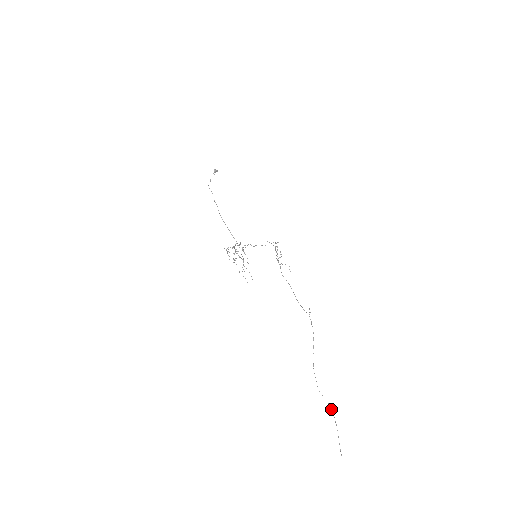
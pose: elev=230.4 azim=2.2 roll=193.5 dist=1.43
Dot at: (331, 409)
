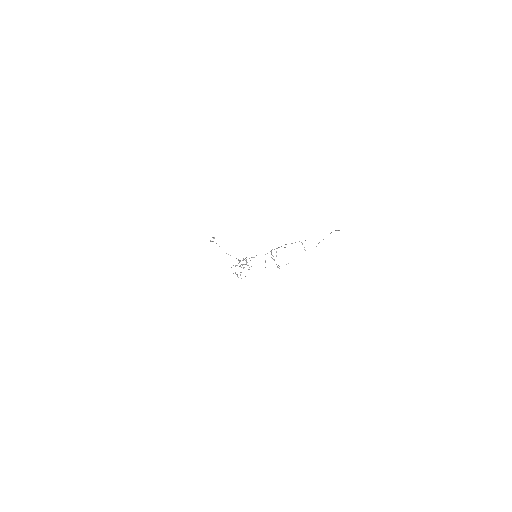
Dot at: occluded
